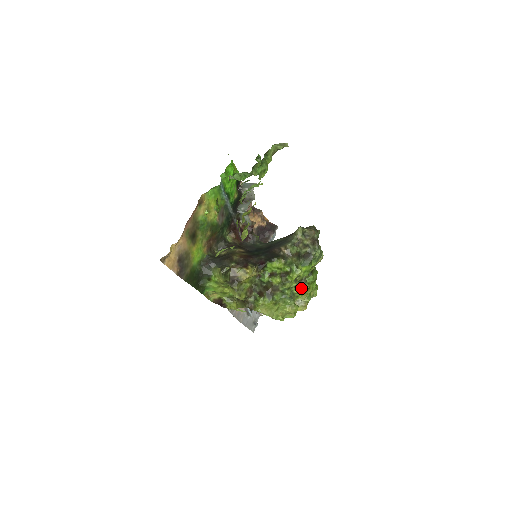
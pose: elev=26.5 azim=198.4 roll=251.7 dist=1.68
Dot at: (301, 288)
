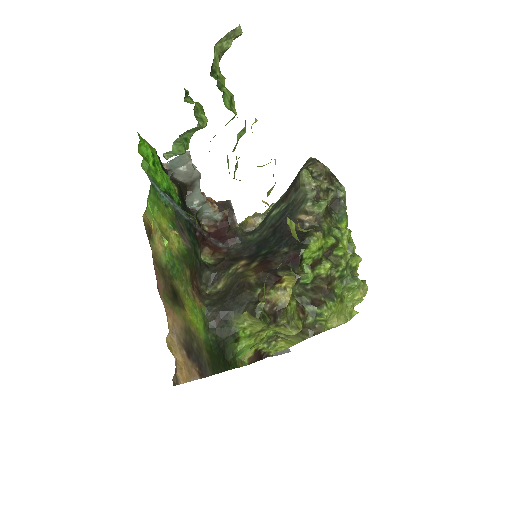
Dot at: occluded
